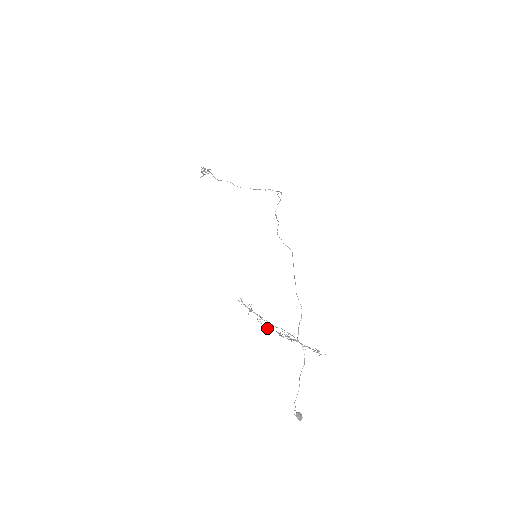
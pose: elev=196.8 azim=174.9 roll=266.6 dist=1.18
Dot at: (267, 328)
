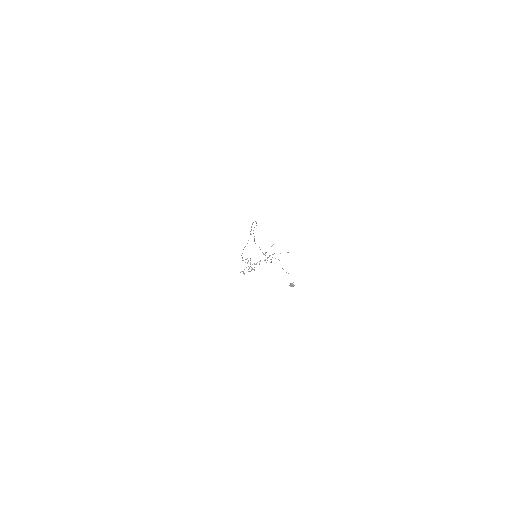
Dot at: (254, 269)
